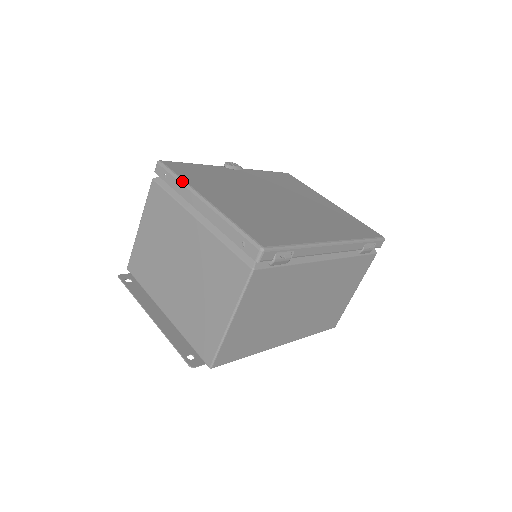
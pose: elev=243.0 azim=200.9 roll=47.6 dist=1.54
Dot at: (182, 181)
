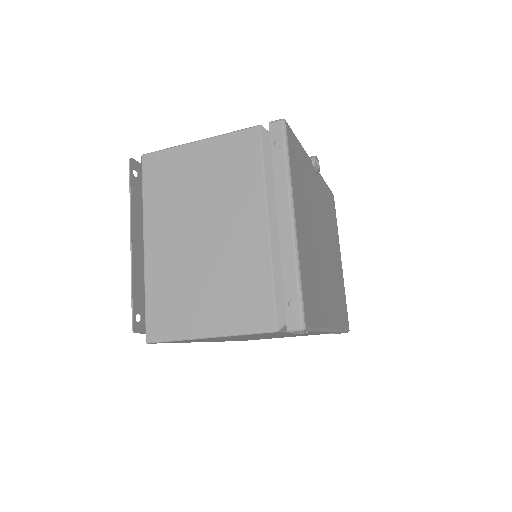
Dot at: (289, 173)
